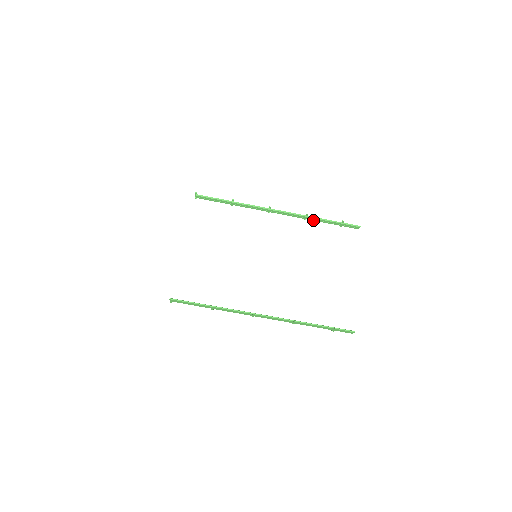
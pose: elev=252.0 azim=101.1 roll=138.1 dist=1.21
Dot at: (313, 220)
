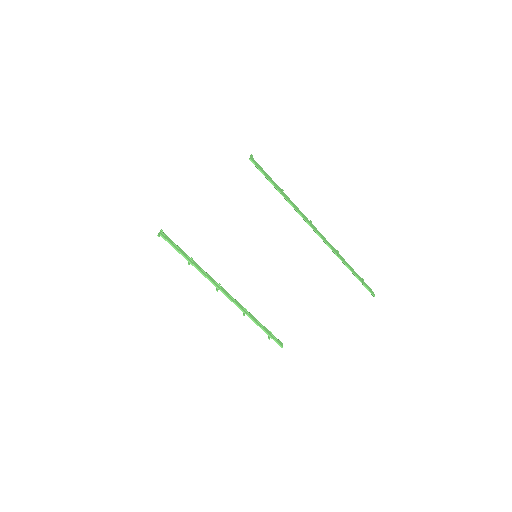
Dot at: (343, 258)
